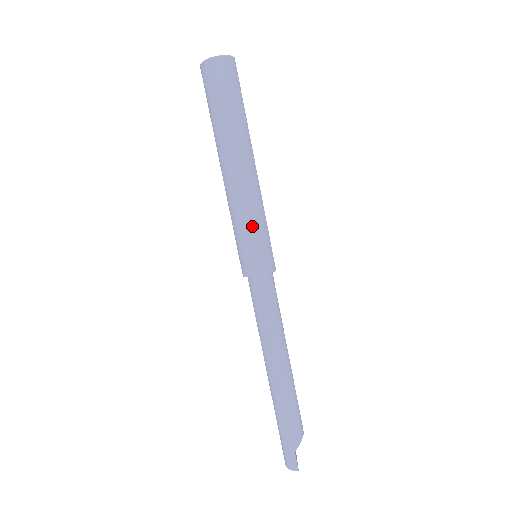
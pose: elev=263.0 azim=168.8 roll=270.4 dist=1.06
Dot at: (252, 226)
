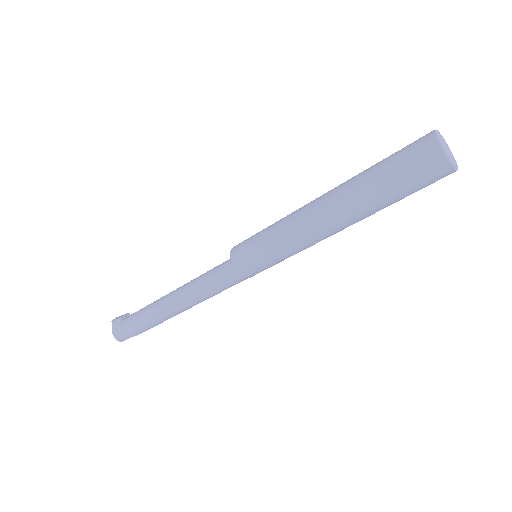
Dot at: (286, 258)
